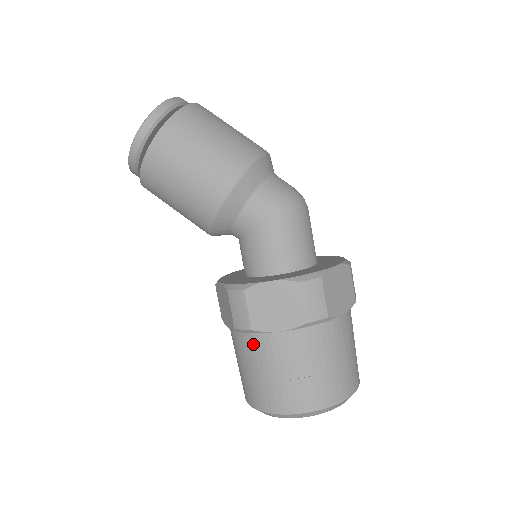
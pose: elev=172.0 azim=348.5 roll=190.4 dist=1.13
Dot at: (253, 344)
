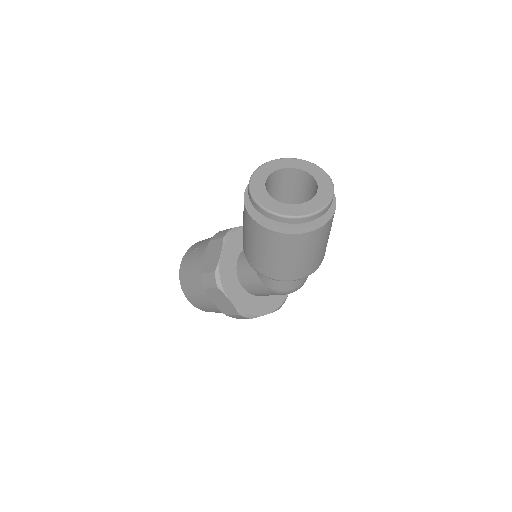
Dot at: (201, 283)
